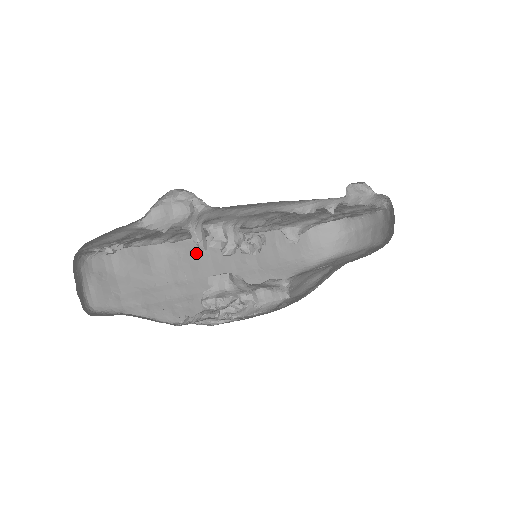
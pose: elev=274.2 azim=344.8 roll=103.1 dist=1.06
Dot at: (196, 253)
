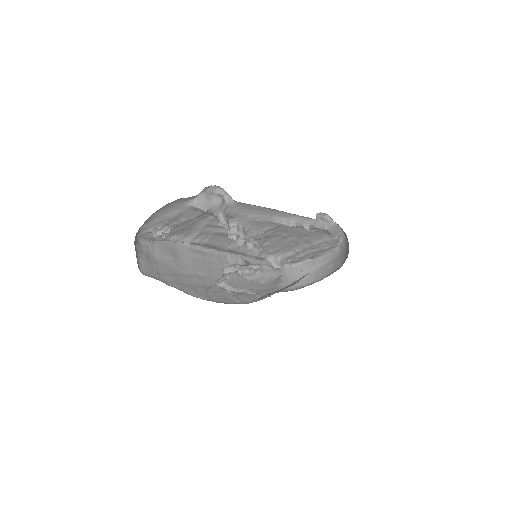
Dot at: (209, 261)
